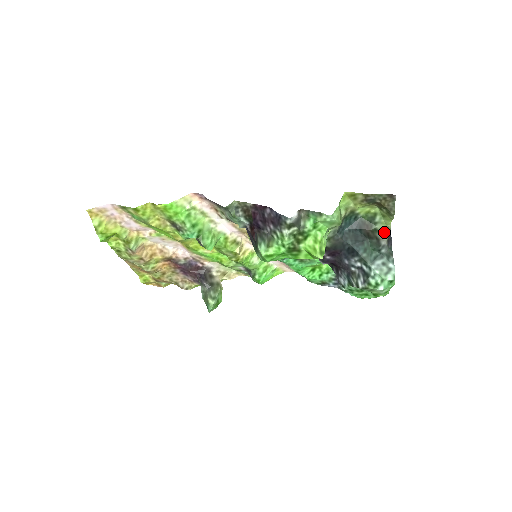
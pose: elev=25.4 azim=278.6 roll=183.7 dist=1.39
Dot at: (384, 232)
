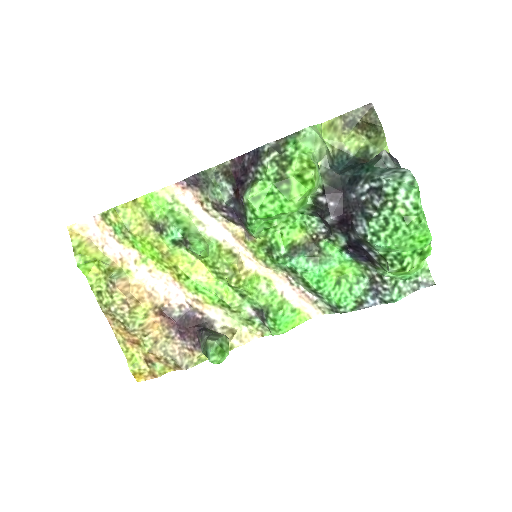
Dot at: occluded
